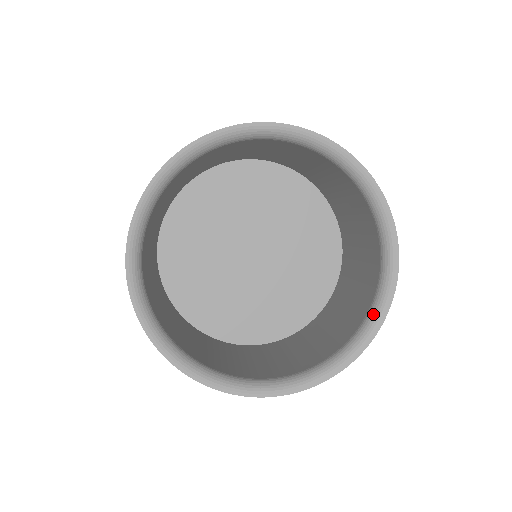
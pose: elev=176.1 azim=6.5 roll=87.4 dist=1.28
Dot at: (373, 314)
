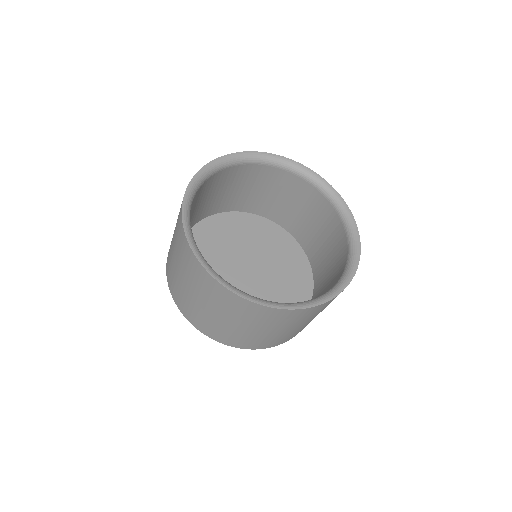
Dot at: (297, 303)
